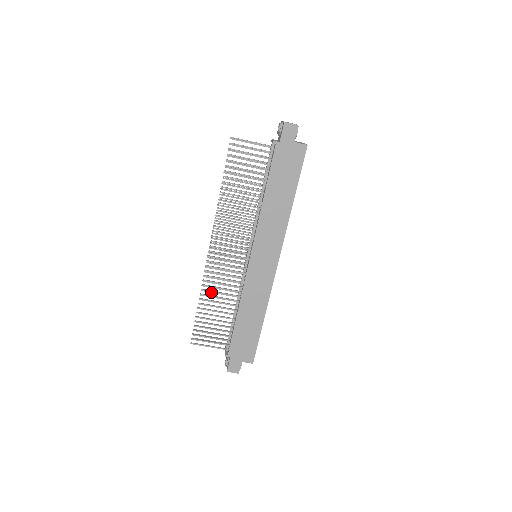
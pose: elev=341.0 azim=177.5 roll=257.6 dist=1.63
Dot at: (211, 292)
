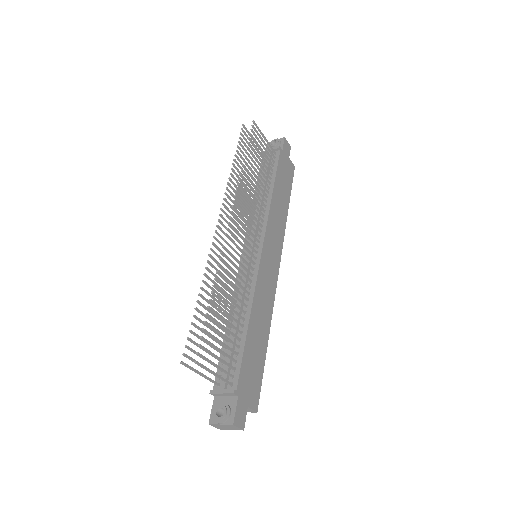
Dot at: (212, 288)
